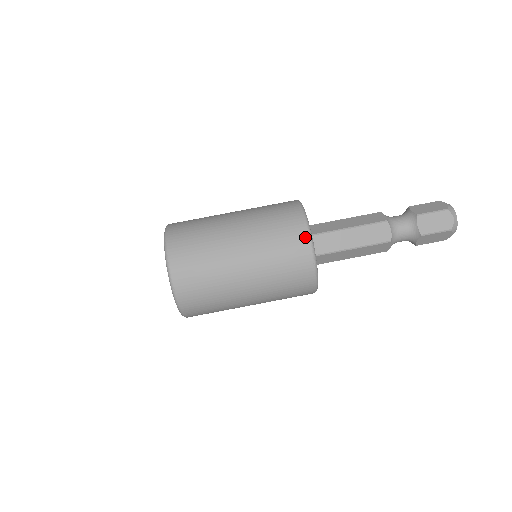
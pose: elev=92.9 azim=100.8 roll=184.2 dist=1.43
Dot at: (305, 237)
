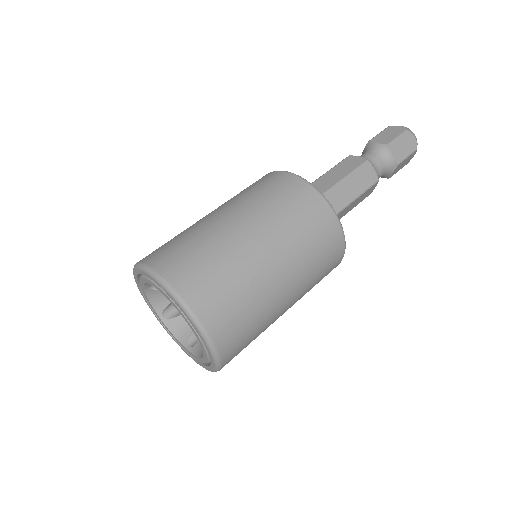
Dot at: (277, 173)
